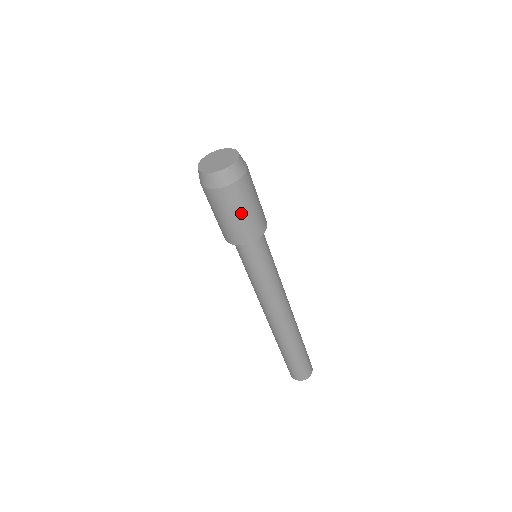
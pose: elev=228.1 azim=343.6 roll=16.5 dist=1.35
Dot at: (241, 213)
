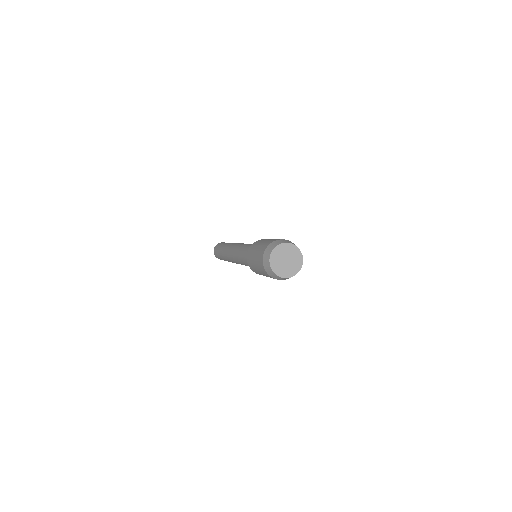
Dot at: occluded
